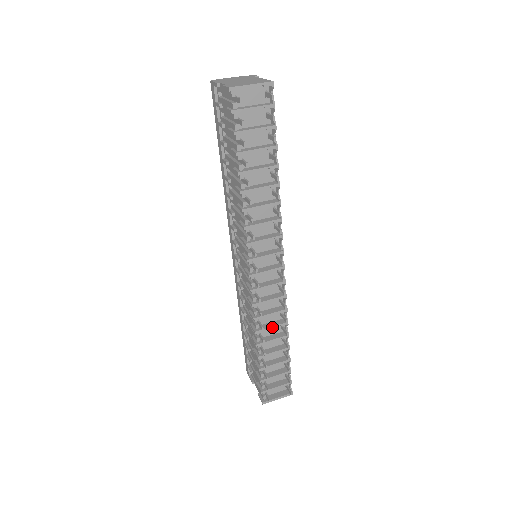
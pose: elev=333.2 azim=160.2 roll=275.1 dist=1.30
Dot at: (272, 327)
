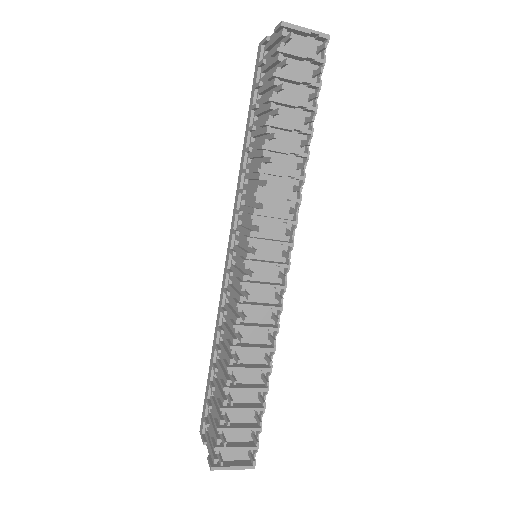
Dot at: (254, 348)
